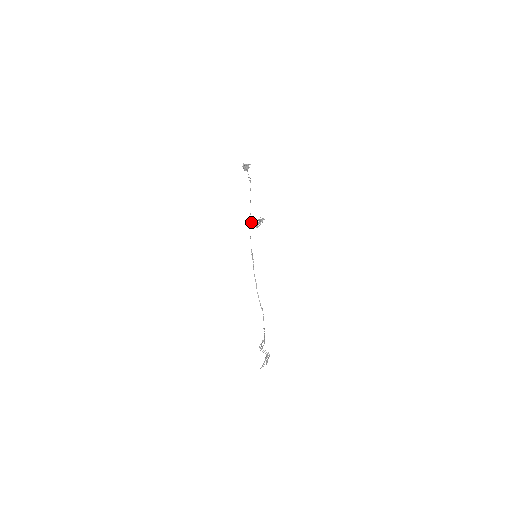
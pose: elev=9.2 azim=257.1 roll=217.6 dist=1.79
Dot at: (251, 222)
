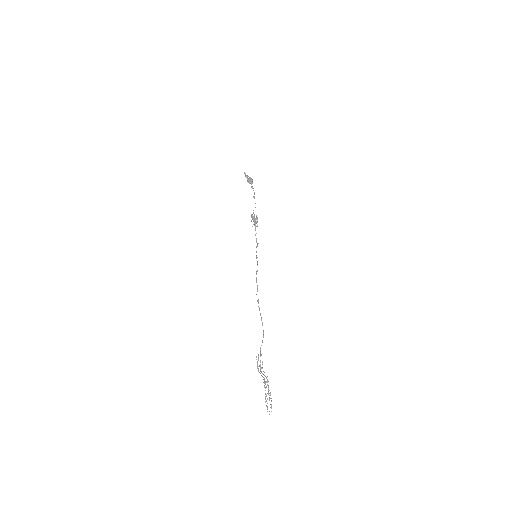
Dot at: (255, 226)
